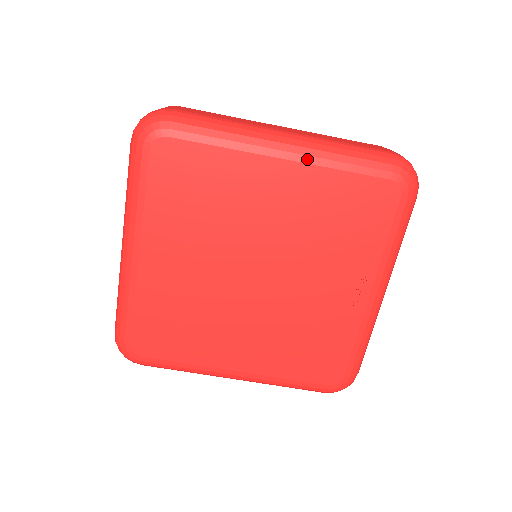
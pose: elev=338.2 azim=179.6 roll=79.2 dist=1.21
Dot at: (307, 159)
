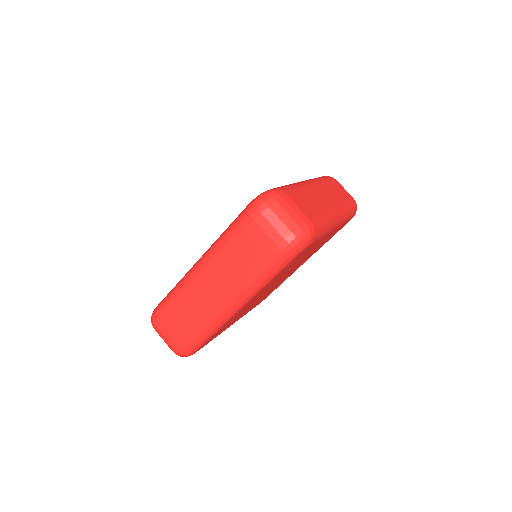
Dot at: occluded
